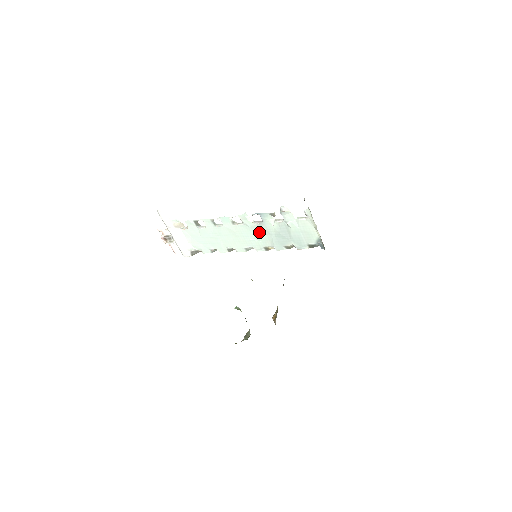
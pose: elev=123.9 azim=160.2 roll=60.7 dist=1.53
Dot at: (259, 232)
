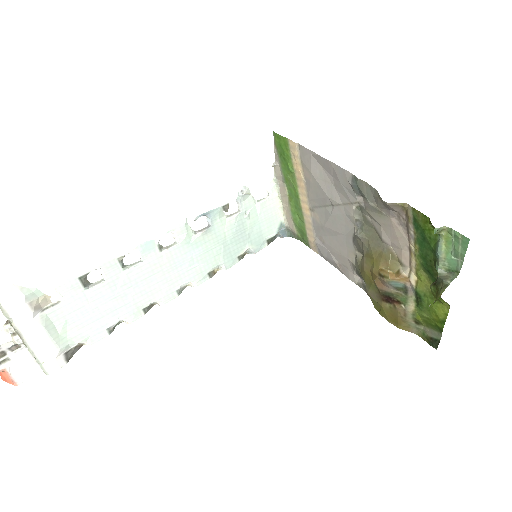
Dot at: (203, 248)
